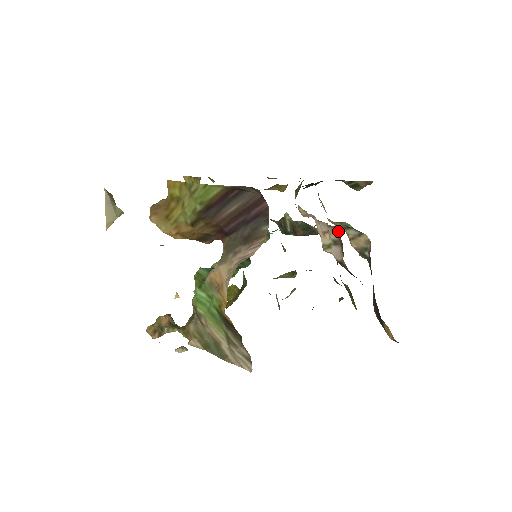
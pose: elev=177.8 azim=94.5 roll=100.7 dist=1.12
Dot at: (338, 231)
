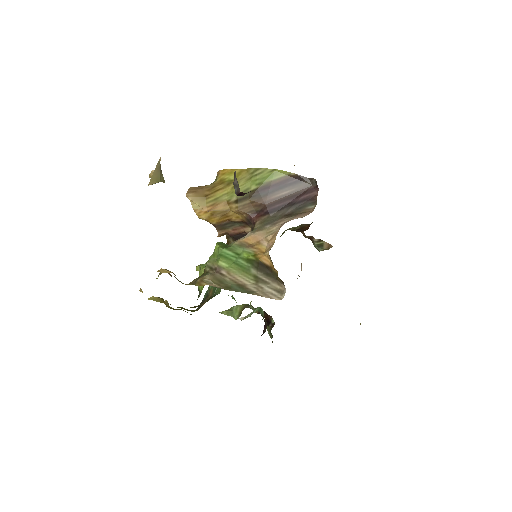
Dot at: occluded
